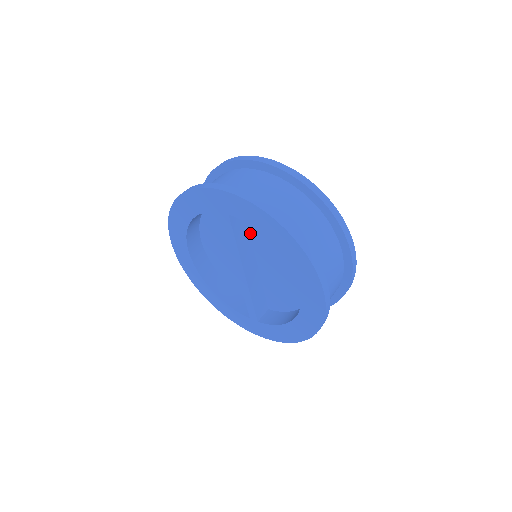
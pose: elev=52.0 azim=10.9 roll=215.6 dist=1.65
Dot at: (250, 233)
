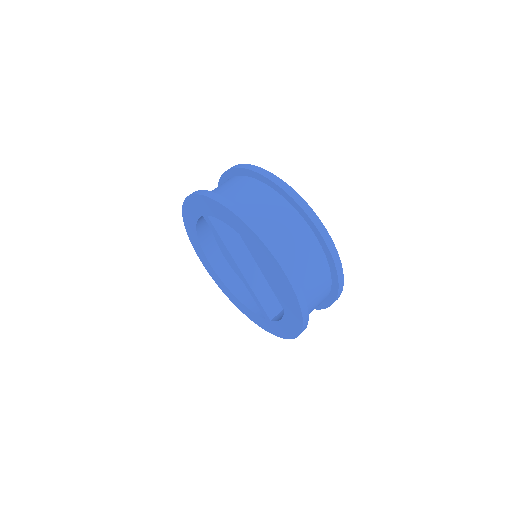
Dot at: occluded
